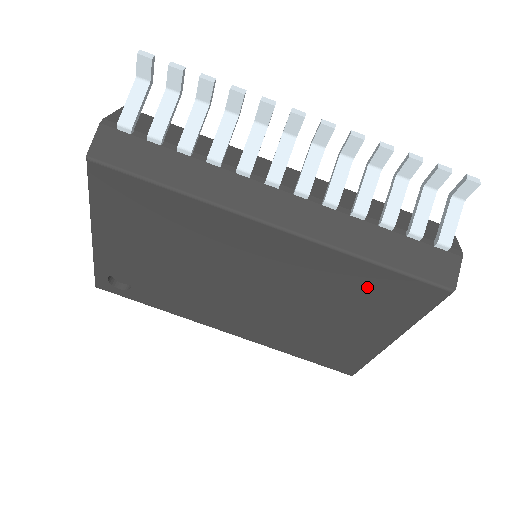
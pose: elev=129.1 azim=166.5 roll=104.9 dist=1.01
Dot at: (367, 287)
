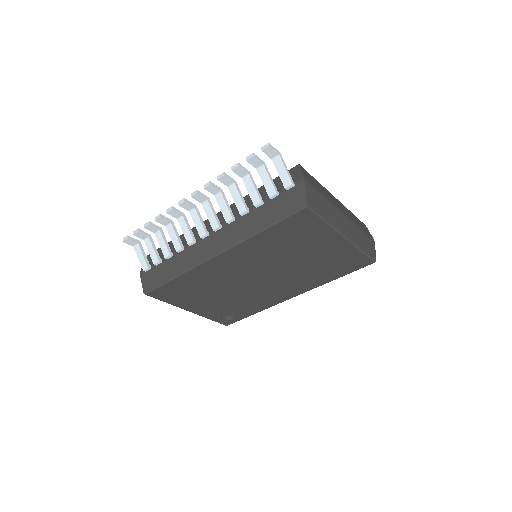
Dot at: (283, 237)
